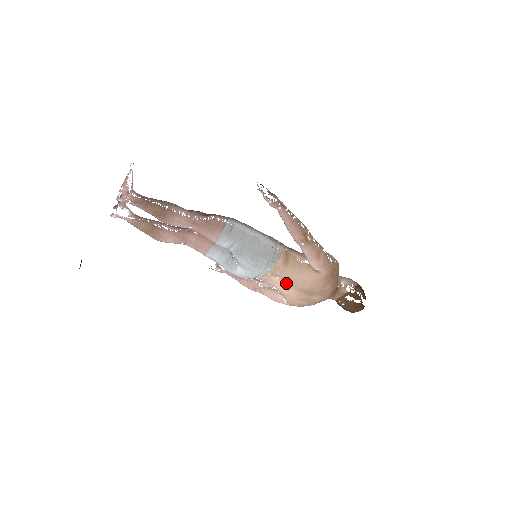
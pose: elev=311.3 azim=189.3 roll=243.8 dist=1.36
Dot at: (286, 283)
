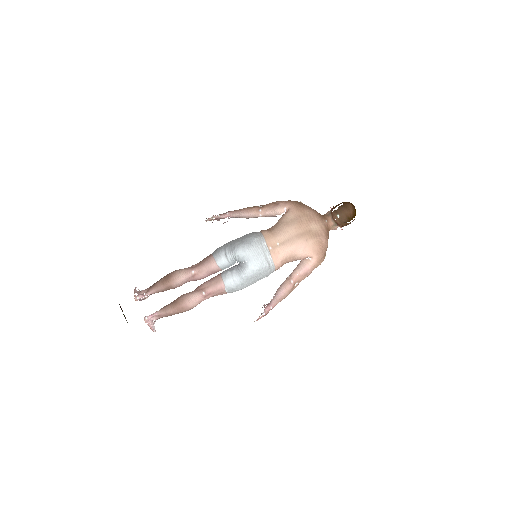
Dot at: (286, 240)
